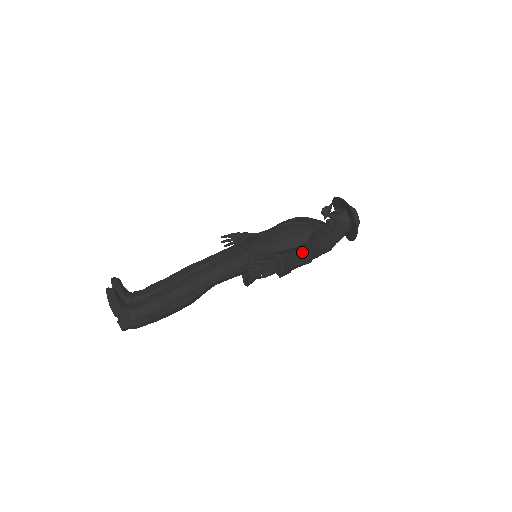
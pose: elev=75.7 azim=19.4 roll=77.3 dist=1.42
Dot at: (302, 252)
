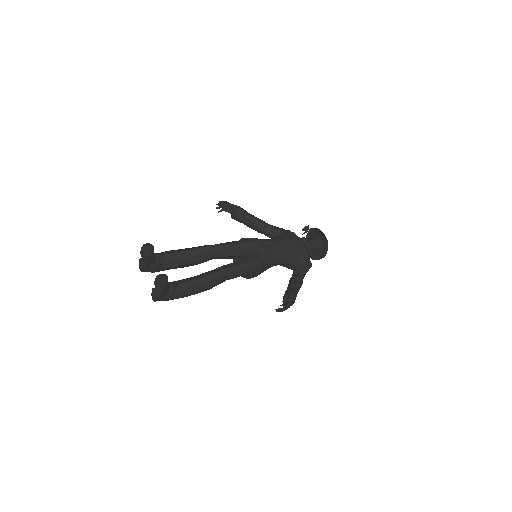
Dot at: occluded
